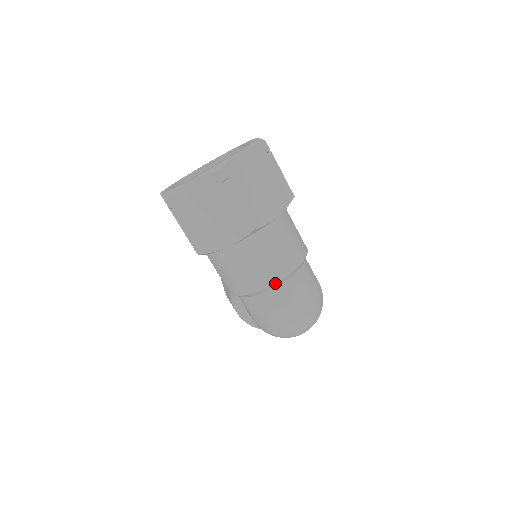
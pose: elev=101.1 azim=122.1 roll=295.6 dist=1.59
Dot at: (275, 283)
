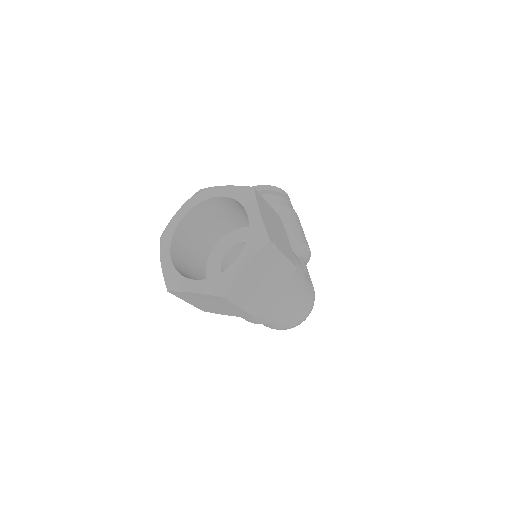
Dot at: (272, 322)
